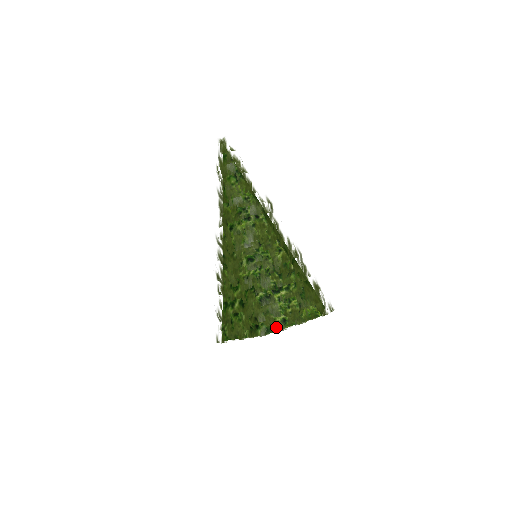
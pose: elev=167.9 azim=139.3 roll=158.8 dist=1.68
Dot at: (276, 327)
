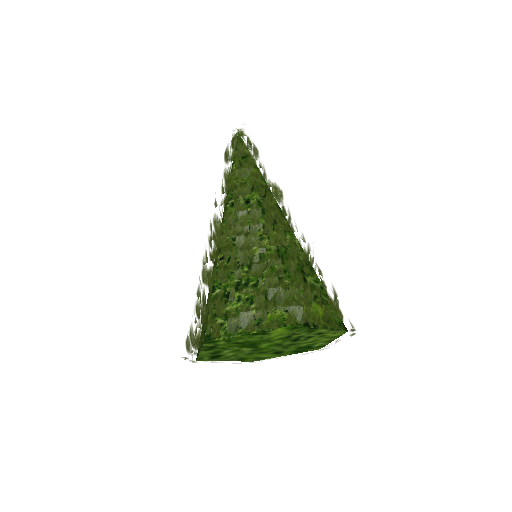
Dot at: (210, 330)
